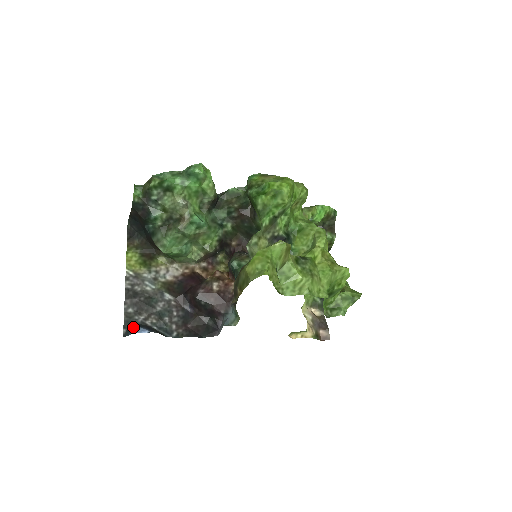
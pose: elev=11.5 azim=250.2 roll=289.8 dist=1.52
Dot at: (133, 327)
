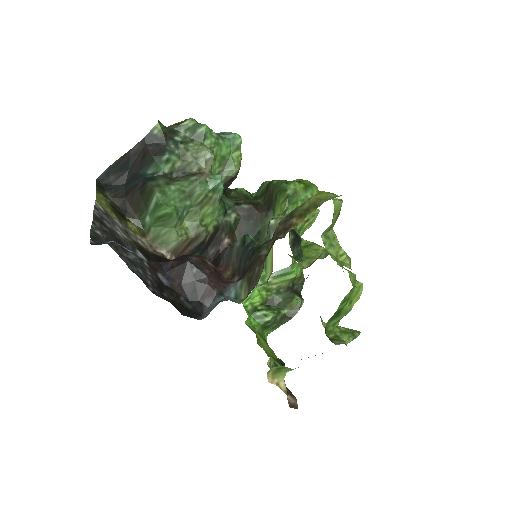
Dot at: occluded
